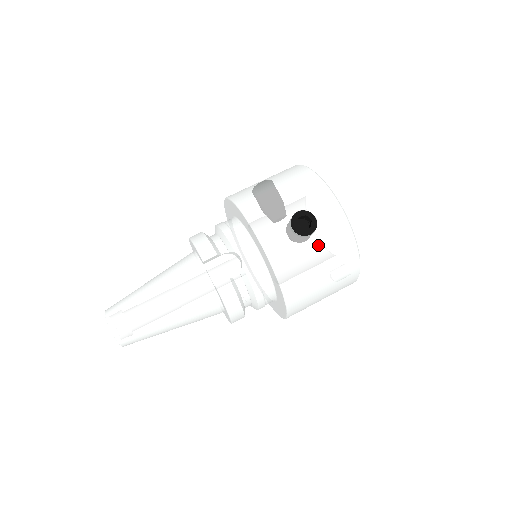
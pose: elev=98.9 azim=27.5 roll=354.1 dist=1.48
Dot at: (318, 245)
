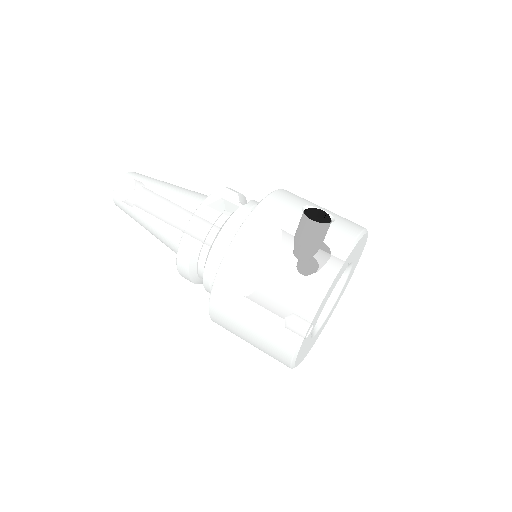
Dot at: (309, 228)
